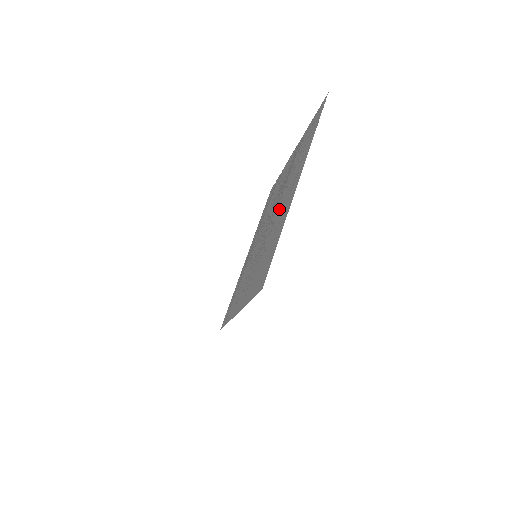
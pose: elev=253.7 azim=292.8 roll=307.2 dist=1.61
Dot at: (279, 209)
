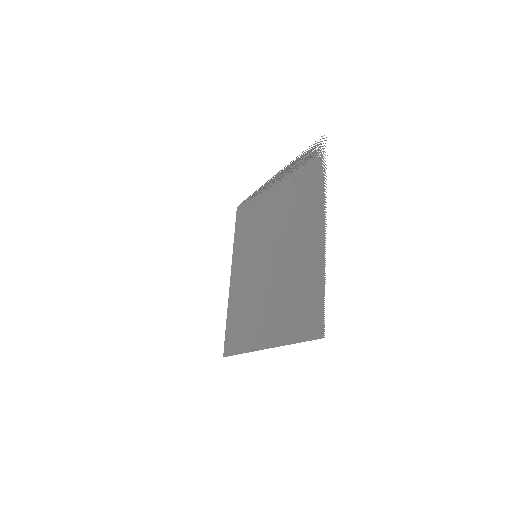
Dot at: (266, 297)
